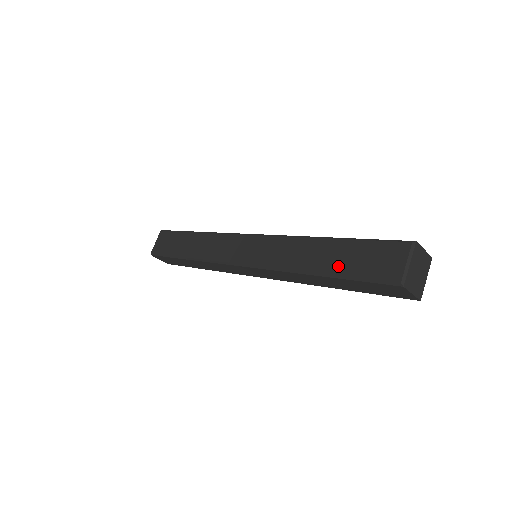
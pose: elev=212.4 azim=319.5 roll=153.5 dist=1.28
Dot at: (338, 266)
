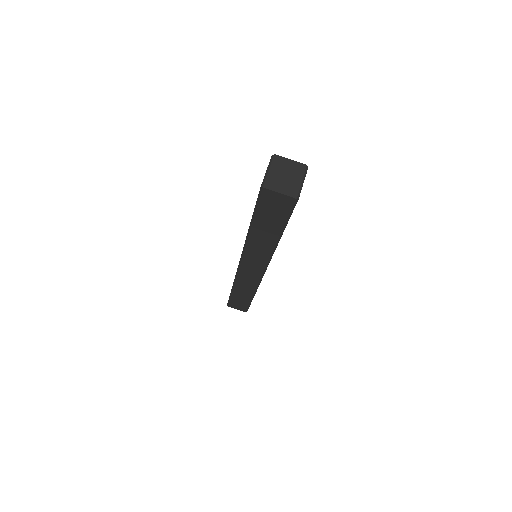
Dot at: occluded
